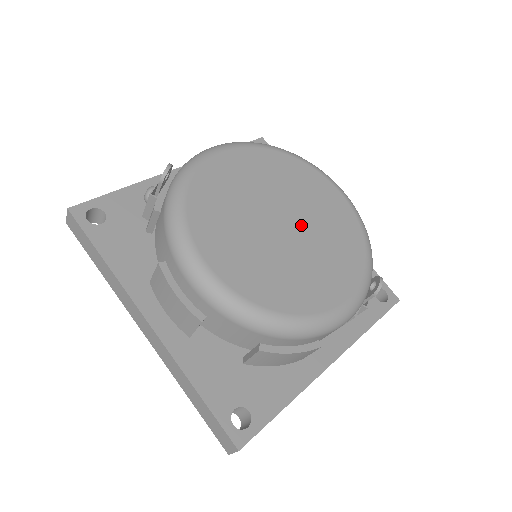
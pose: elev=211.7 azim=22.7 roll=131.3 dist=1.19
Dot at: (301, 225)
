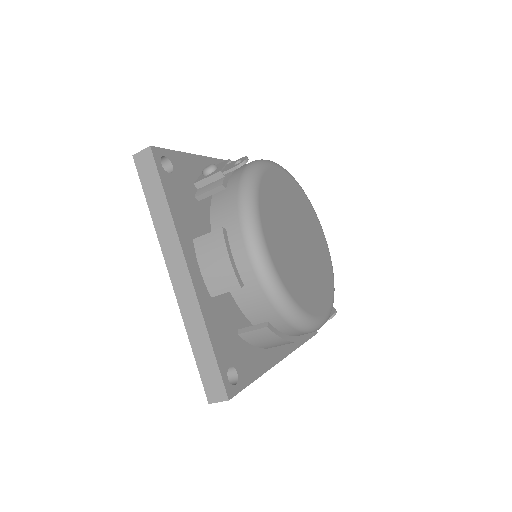
Dot at: (308, 248)
